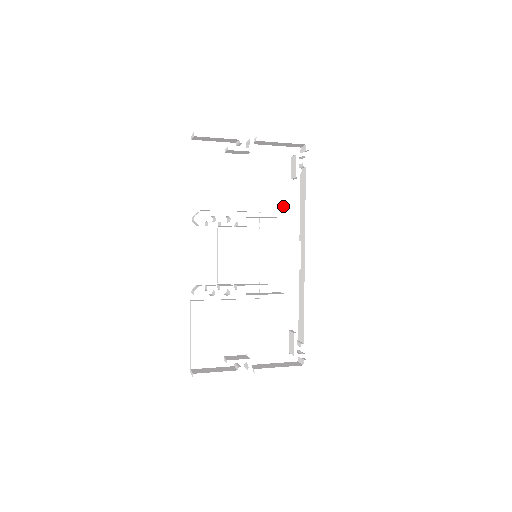
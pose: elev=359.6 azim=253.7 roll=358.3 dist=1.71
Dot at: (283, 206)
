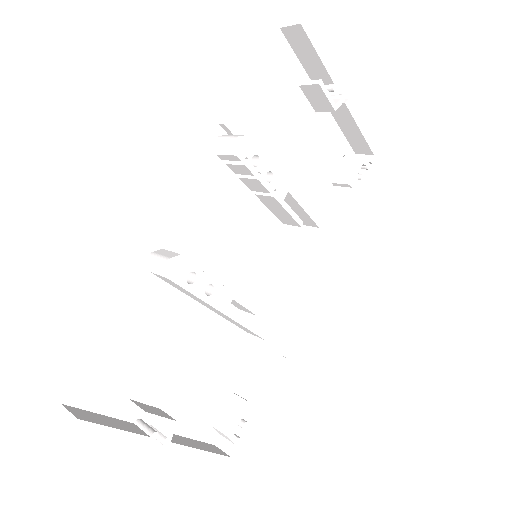
Dot at: occluded
